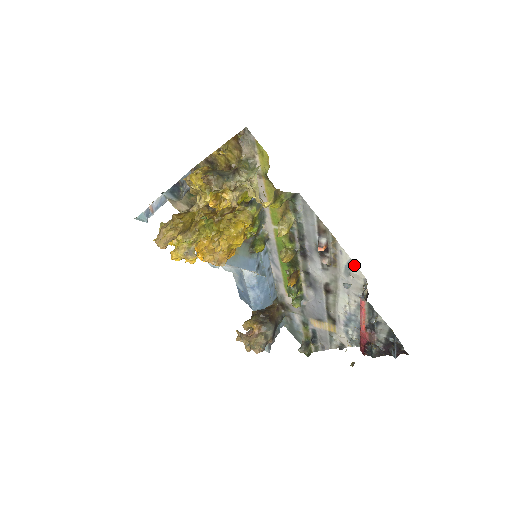
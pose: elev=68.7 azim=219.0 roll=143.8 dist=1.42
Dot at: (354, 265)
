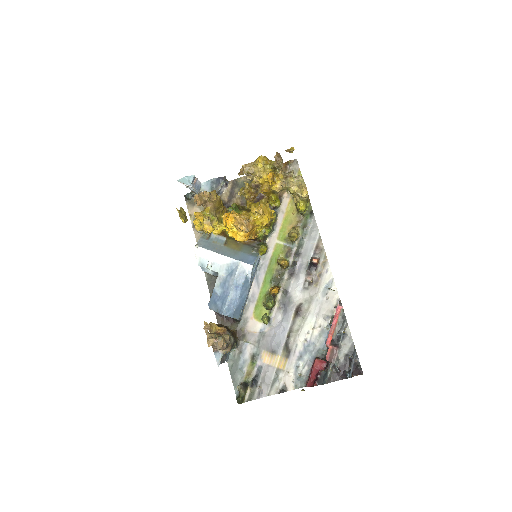
Dot at: (334, 284)
